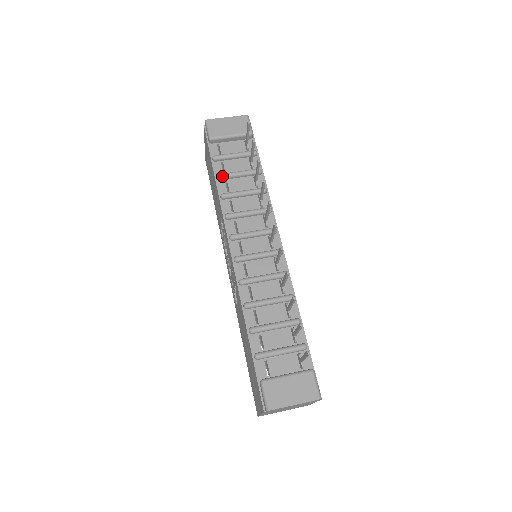
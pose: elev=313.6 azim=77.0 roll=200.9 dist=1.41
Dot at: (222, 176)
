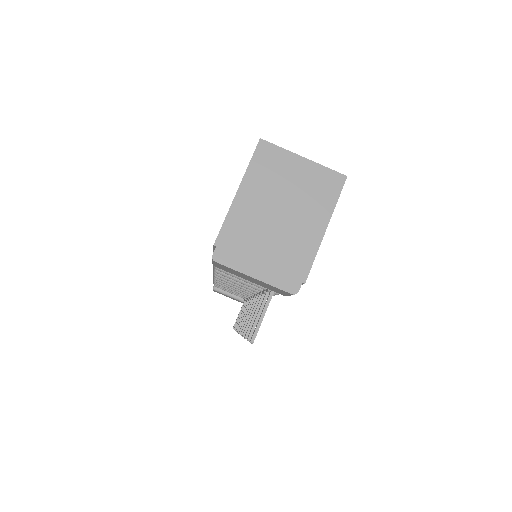
Dot at: (221, 271)
